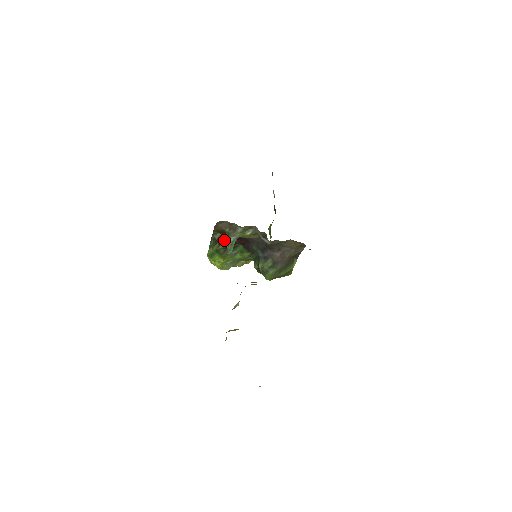
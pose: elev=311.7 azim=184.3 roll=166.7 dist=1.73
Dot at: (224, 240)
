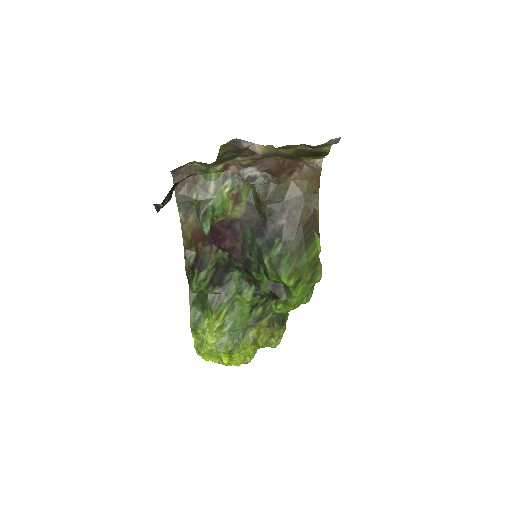
Dot at: (203, 258)
